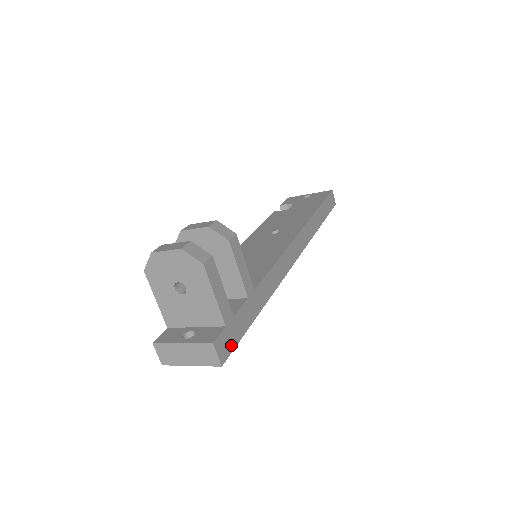
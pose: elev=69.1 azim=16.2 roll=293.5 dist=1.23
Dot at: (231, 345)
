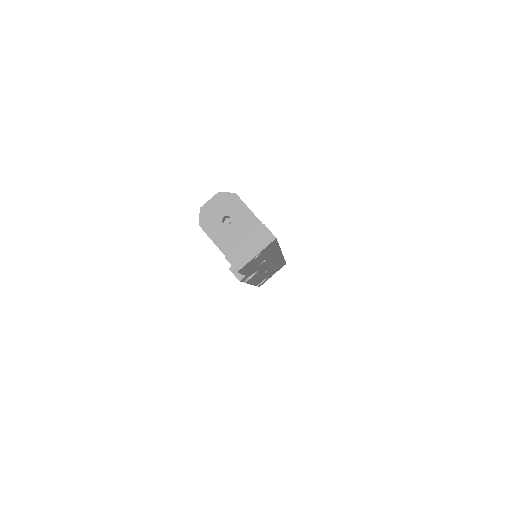
Dot at: occluded
